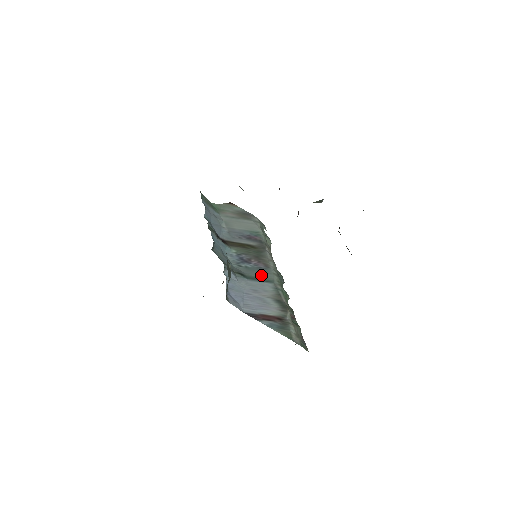
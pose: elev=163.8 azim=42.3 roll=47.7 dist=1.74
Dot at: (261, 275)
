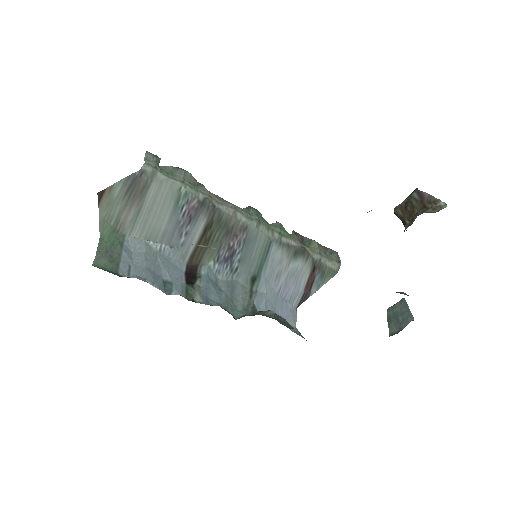
Dot at: (257, 250)
